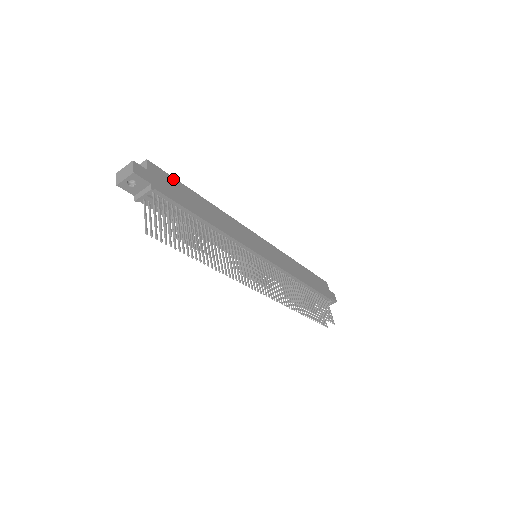
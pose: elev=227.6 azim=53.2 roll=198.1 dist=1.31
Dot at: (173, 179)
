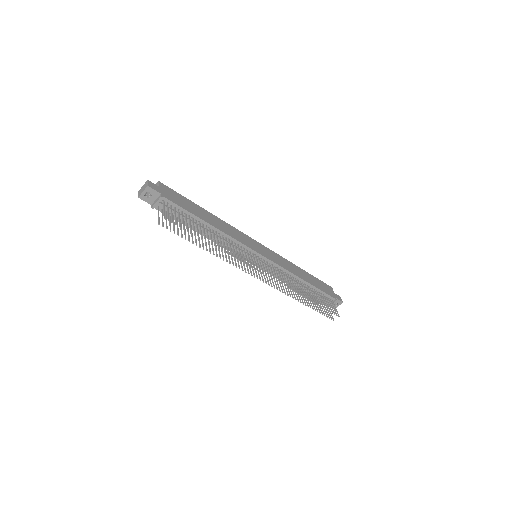
Dot at: (179, 195)
